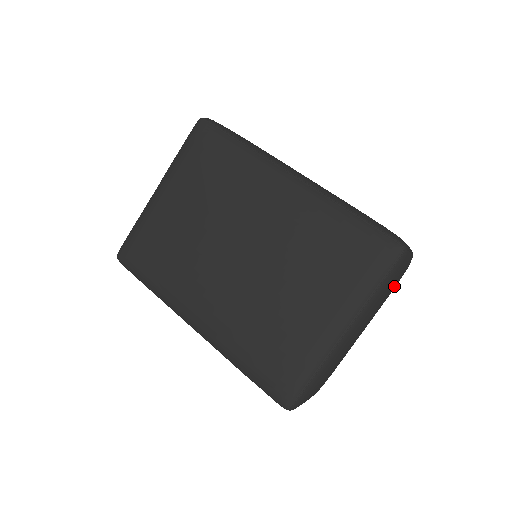
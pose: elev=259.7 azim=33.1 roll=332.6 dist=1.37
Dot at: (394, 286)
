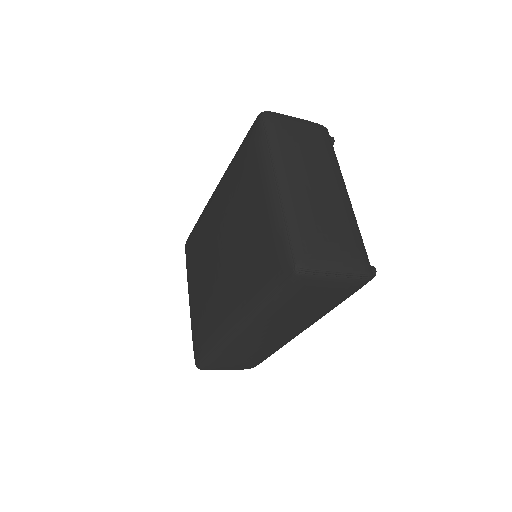
Dot at: (307, 140)
